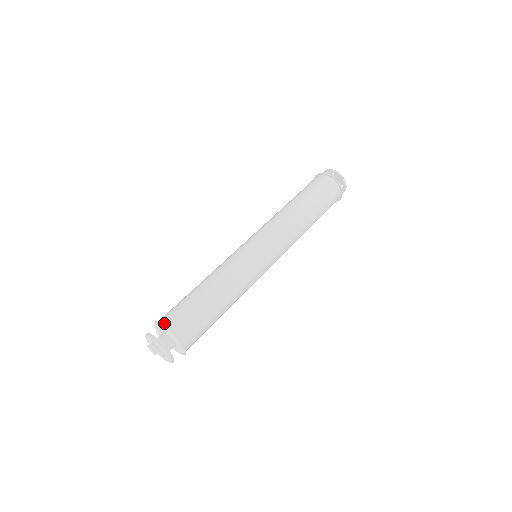
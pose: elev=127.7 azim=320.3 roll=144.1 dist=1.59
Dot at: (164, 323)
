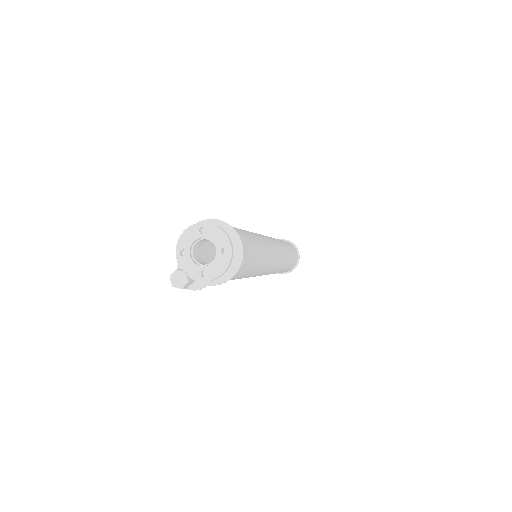
Dot at: occluded
